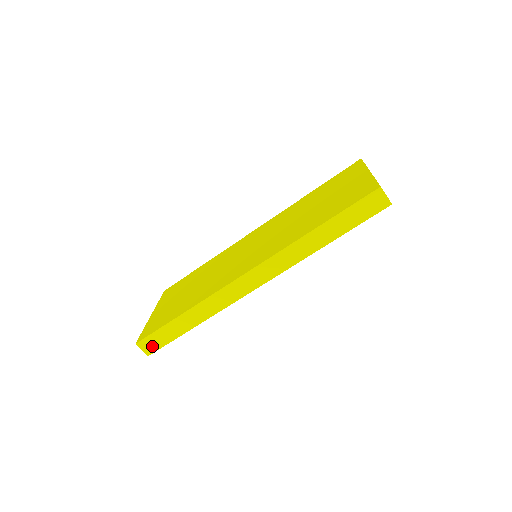
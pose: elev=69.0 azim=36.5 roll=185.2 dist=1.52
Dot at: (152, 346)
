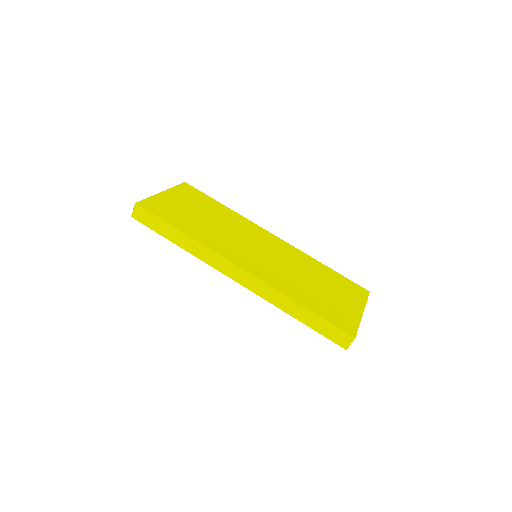
Dot at: (142, 217)
